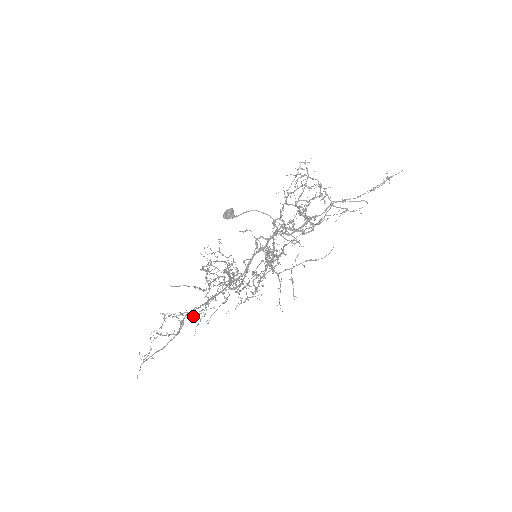
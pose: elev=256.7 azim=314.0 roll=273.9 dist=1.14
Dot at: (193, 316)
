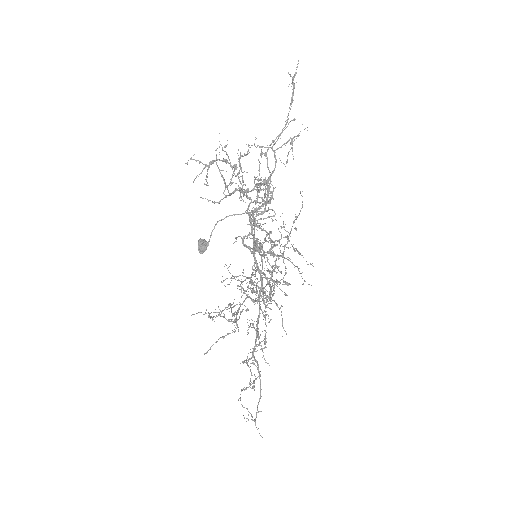
Dot at: occluded
